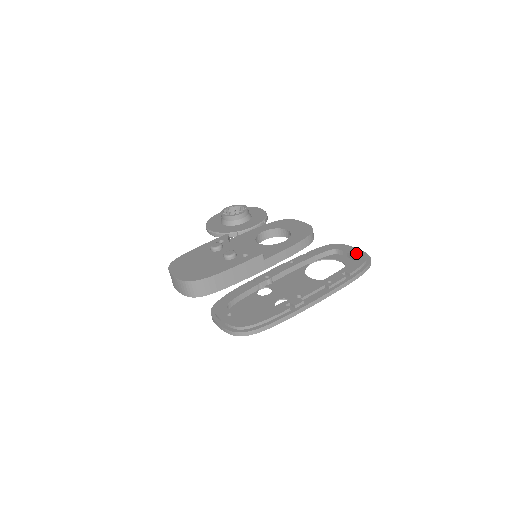
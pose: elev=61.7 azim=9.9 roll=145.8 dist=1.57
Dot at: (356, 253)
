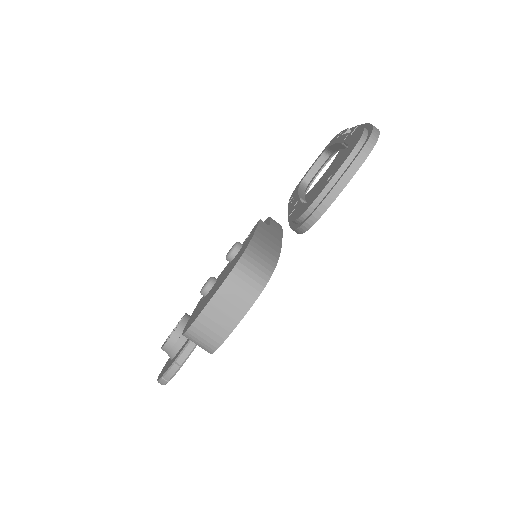
Dot at: (319, 156)
